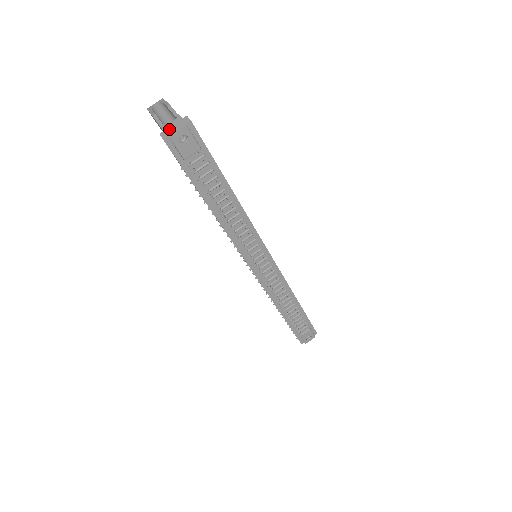
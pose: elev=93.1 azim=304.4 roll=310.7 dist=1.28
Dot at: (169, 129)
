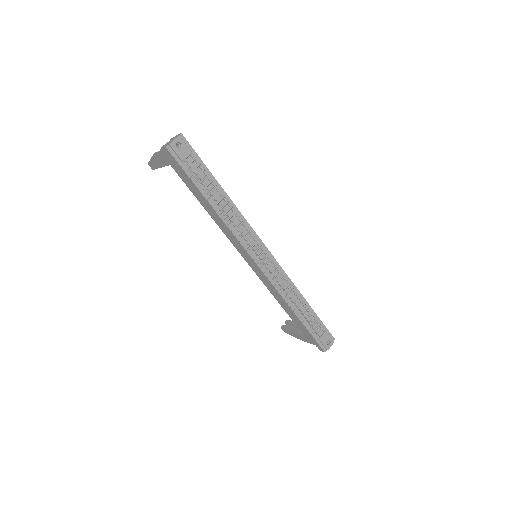
Dot at: (168, 143)
